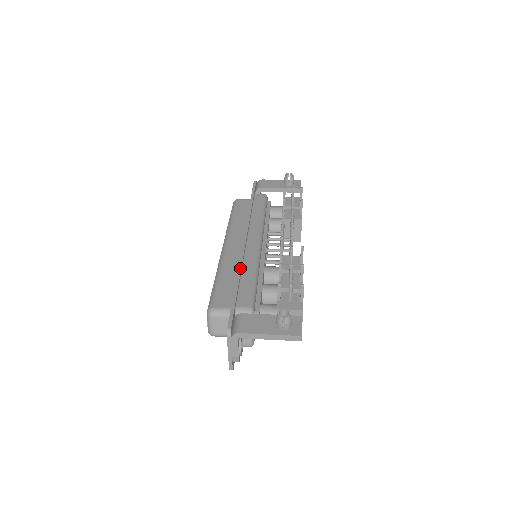
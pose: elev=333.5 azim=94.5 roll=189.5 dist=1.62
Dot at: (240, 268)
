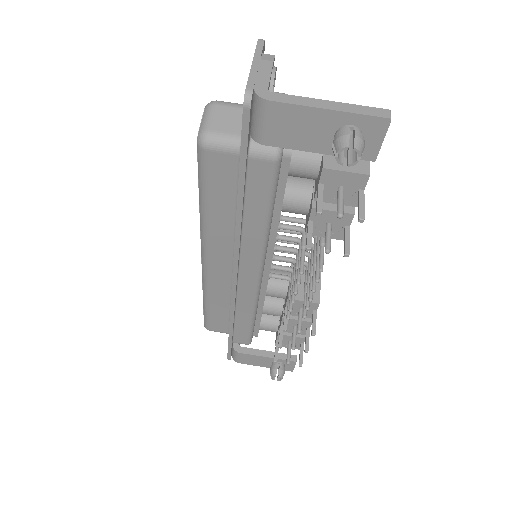
Dot at: (232, 318)
